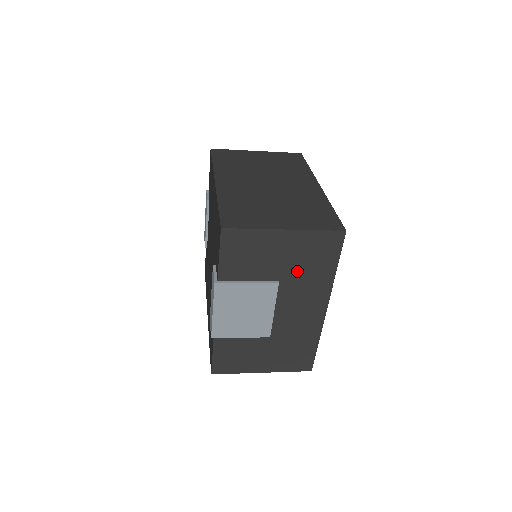
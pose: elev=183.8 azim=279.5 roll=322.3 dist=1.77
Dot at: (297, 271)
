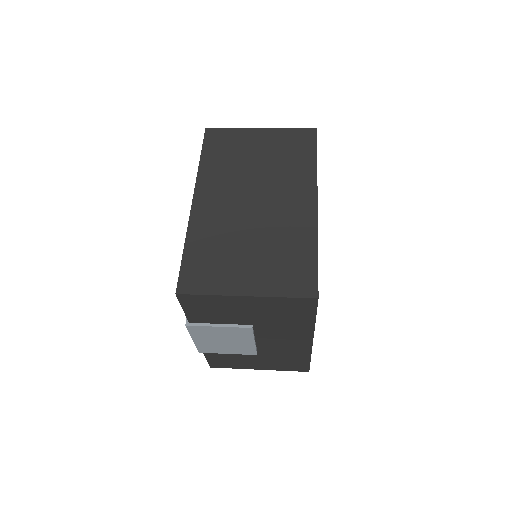
Dot at: (271, 320)
